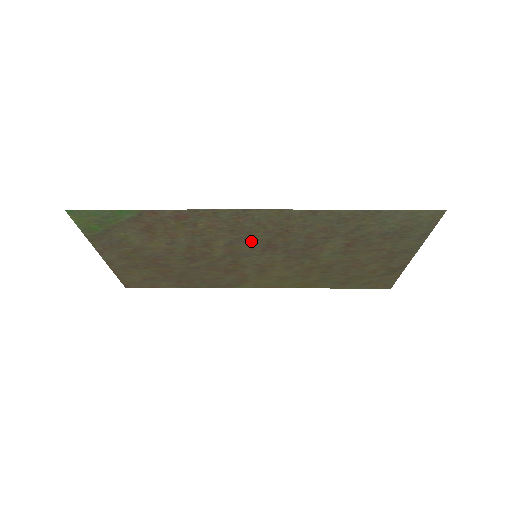
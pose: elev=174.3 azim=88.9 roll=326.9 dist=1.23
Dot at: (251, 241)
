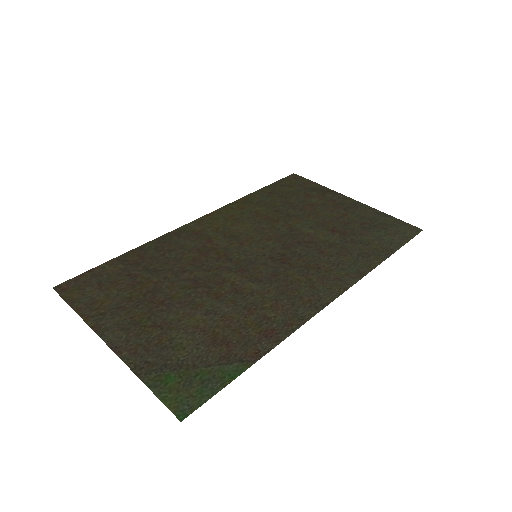
Dot at: (278, 273)
